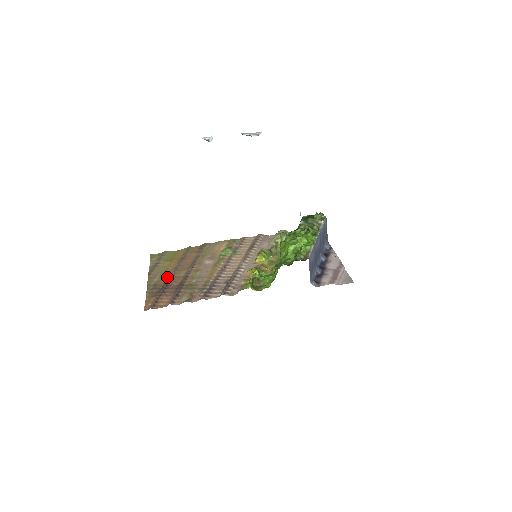
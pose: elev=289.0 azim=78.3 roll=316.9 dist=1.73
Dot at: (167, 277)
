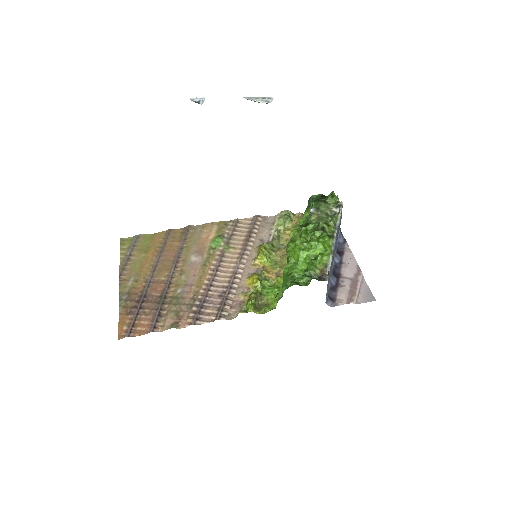
Dot at: (144, 281)
